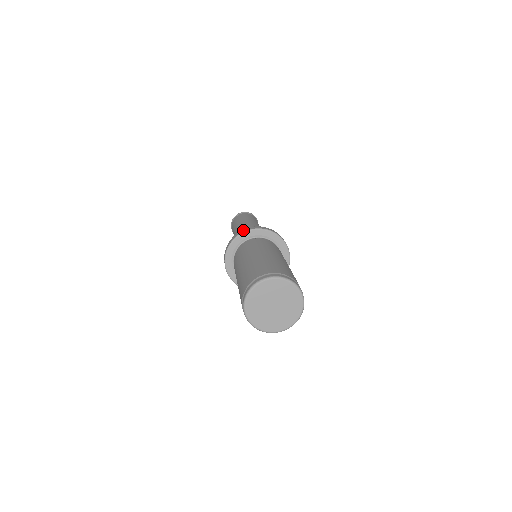
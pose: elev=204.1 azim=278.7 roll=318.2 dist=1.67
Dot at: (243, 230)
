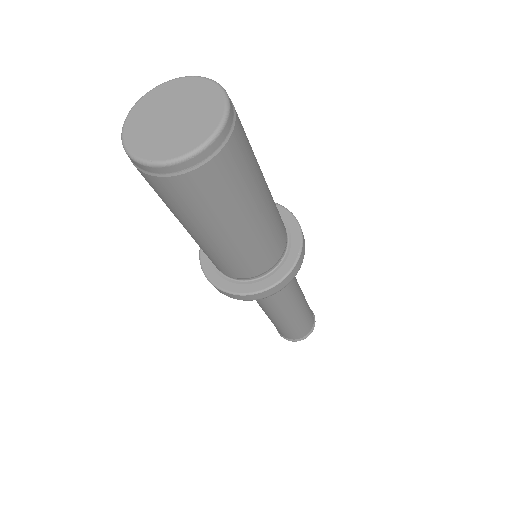
Dot at: occluded
